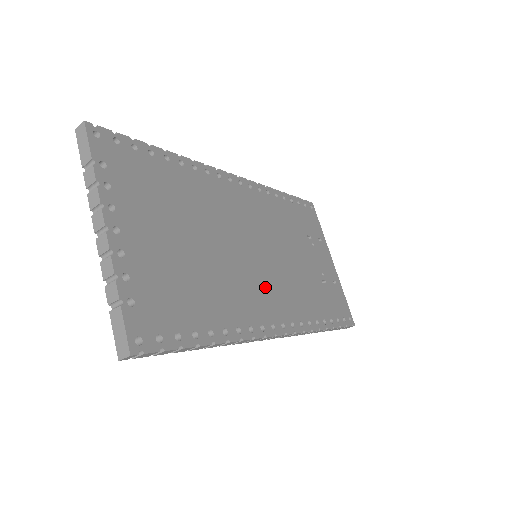
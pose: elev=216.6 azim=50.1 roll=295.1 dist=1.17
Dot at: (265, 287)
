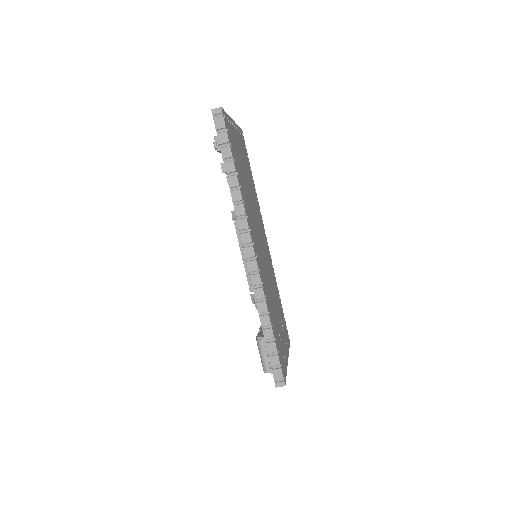
Dot at: (258, 245)
